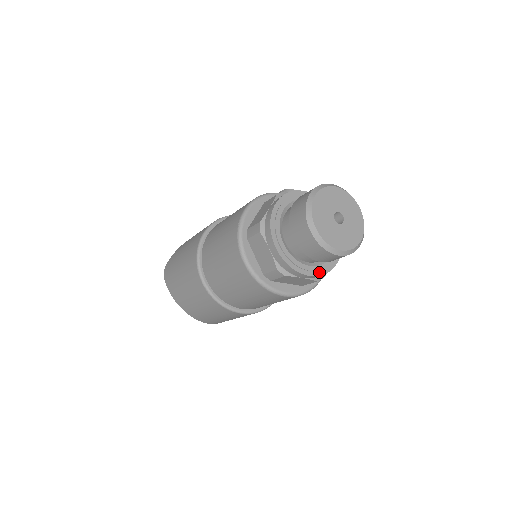
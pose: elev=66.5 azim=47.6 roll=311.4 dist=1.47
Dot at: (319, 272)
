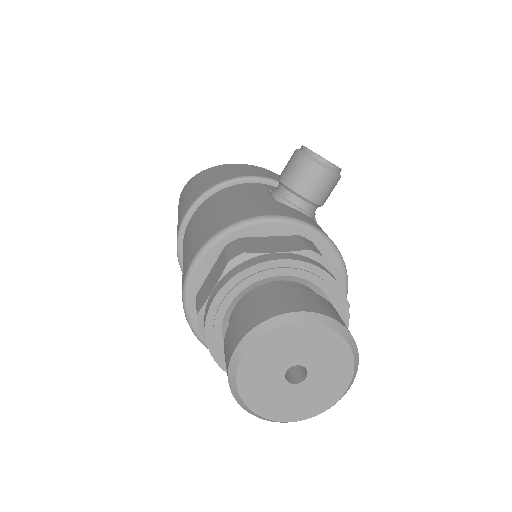
Dot at: occluded
